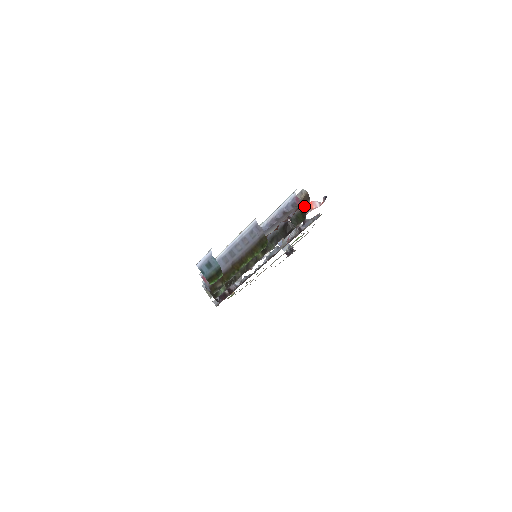
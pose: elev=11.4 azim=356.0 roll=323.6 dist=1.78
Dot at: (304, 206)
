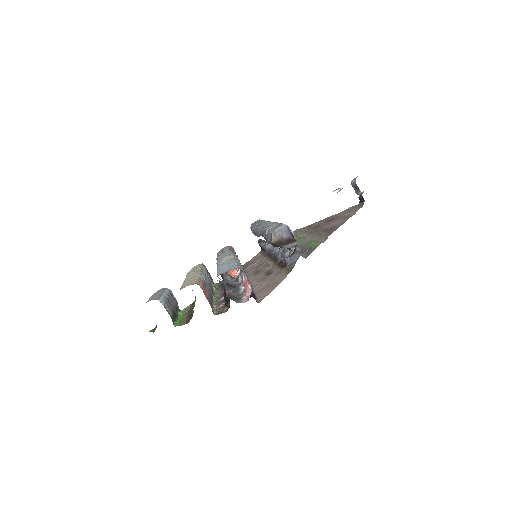
Dot at: occluded
